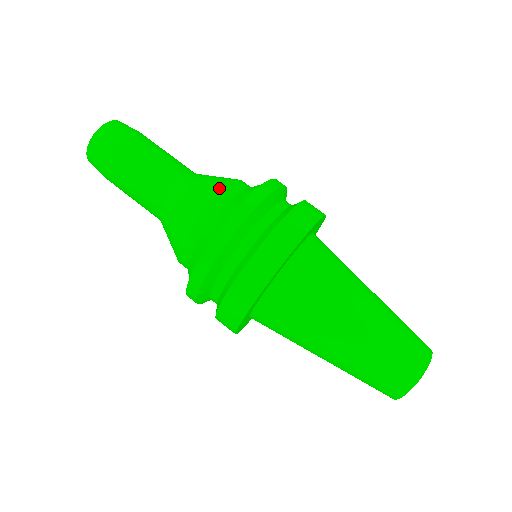
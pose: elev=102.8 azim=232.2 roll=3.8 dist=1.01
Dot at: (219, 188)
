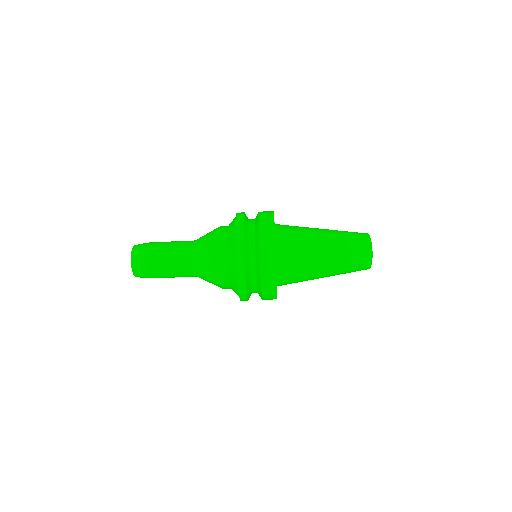
Dot at: (218, 274)
